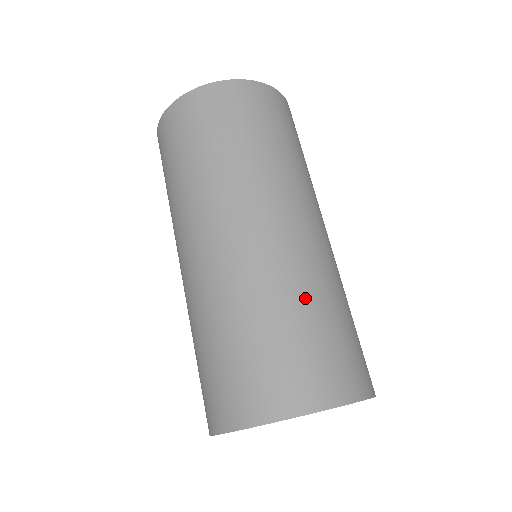
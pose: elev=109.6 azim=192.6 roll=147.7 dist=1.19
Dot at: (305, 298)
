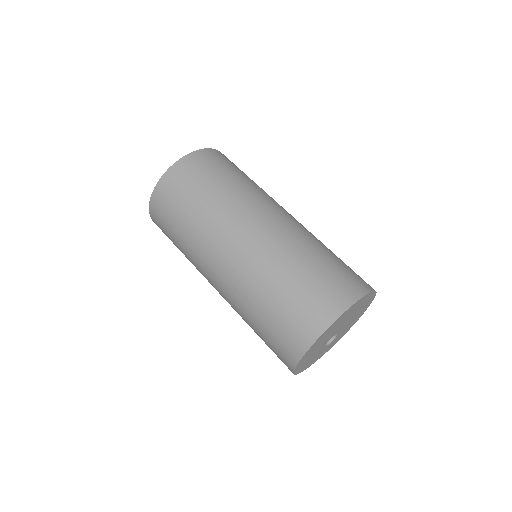
Dot at: occluded
